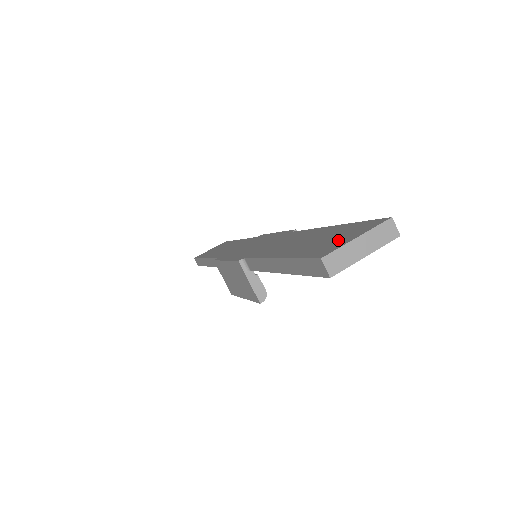
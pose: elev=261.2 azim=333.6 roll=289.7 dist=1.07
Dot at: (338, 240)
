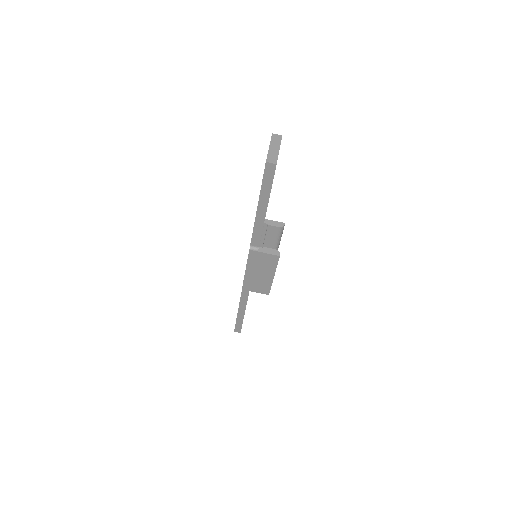
Dot at: occluded
